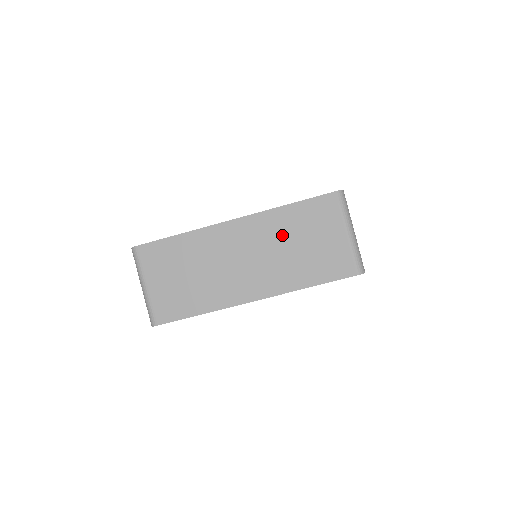
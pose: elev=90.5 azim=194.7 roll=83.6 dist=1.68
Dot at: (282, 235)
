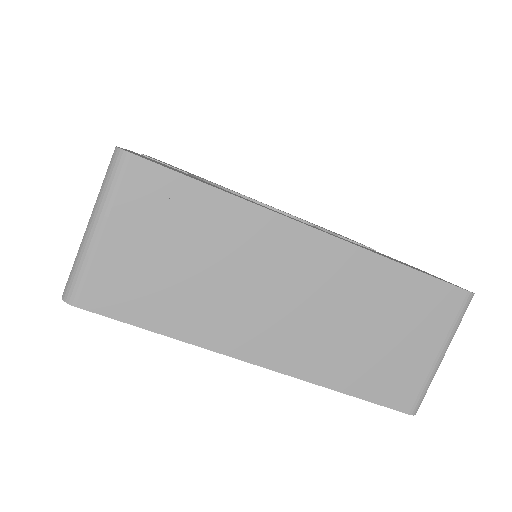
Dot at: (362, 300)
